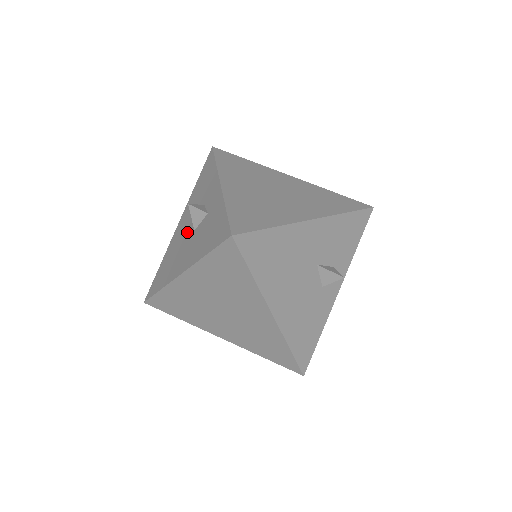
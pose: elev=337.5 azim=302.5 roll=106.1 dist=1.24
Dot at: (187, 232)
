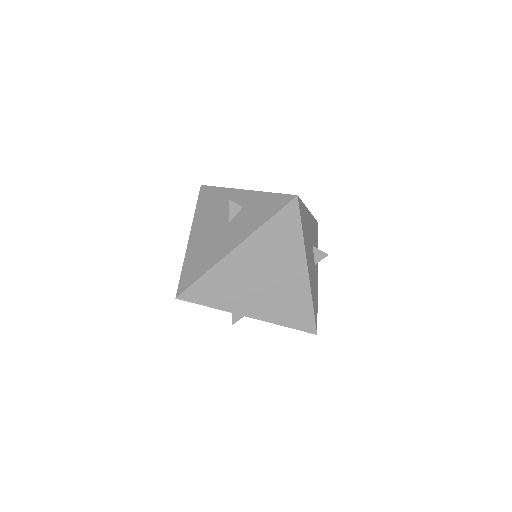
Dot at: (216, 229)
